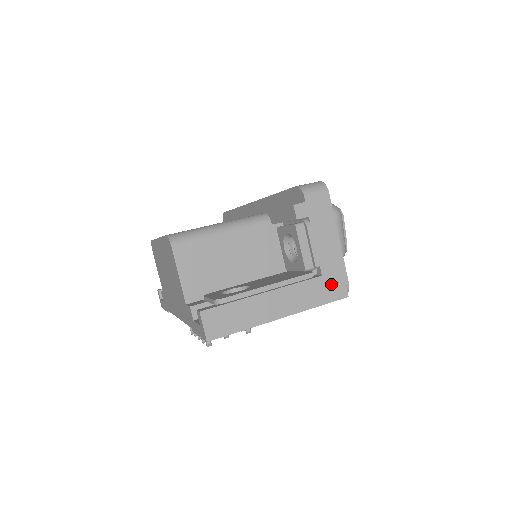
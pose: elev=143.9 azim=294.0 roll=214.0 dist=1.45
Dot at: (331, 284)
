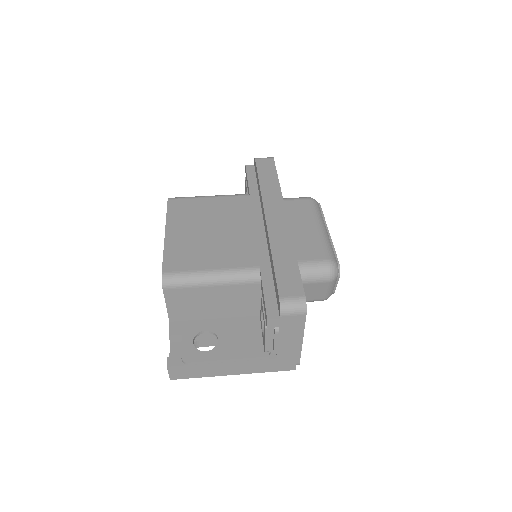
Dot at: (283, 363)
